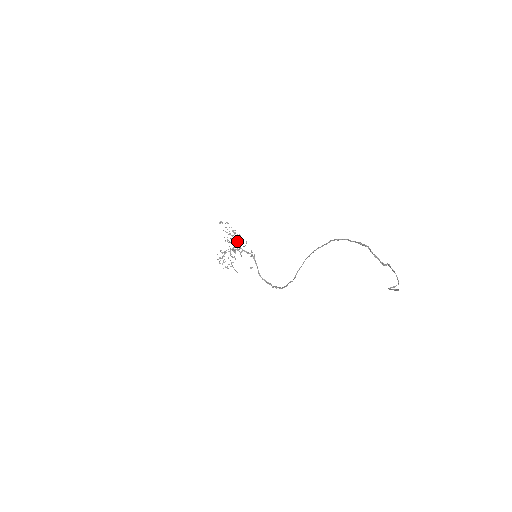
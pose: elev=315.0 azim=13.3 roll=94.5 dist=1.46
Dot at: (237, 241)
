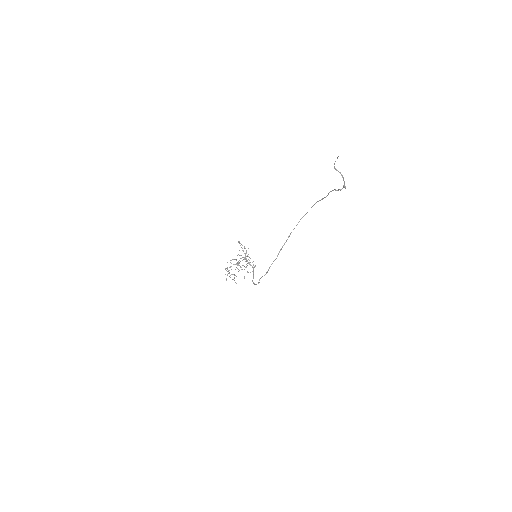
Dot at: (246, 266)
